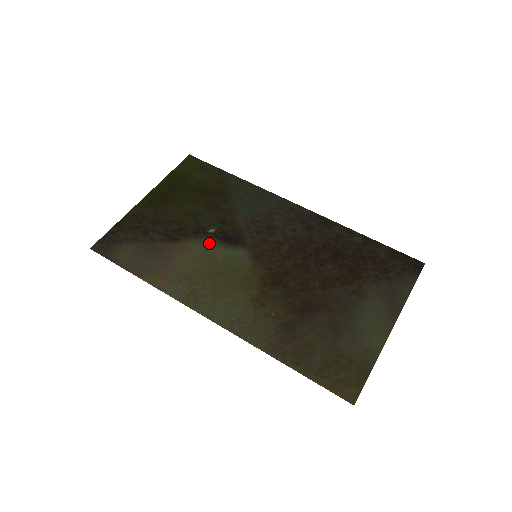
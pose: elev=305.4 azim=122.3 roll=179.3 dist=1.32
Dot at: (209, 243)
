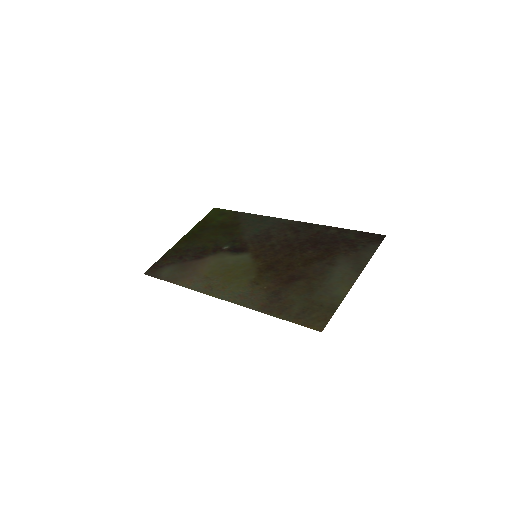
Dot at: (223, 255)
